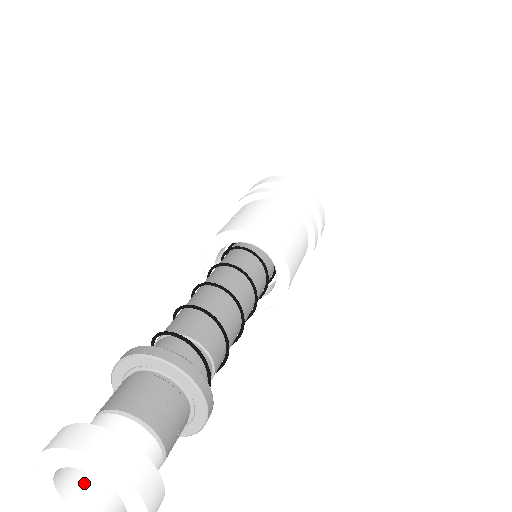
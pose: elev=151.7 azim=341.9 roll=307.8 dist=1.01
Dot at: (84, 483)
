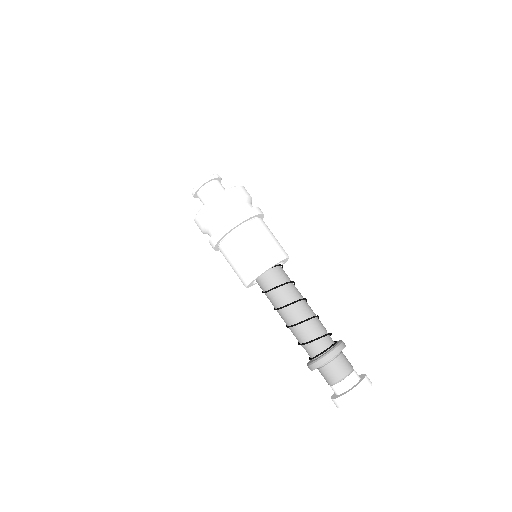
Dot at: occluded
